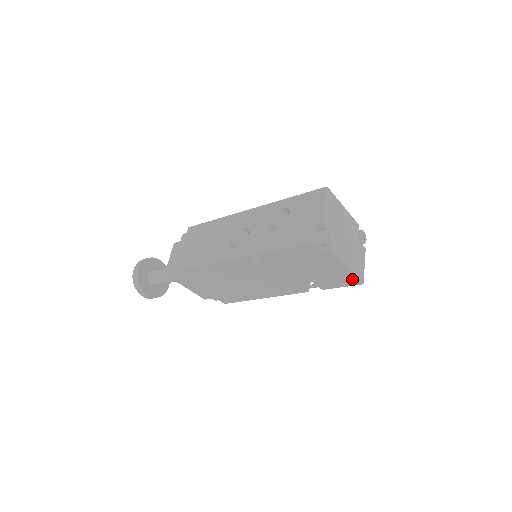
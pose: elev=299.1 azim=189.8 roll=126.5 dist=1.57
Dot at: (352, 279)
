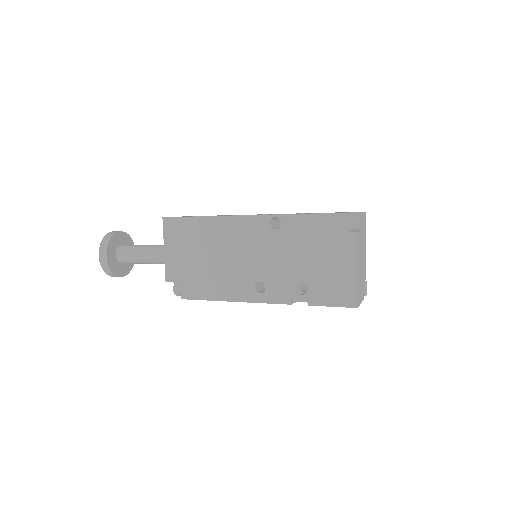
Dot at: (351, 294)
